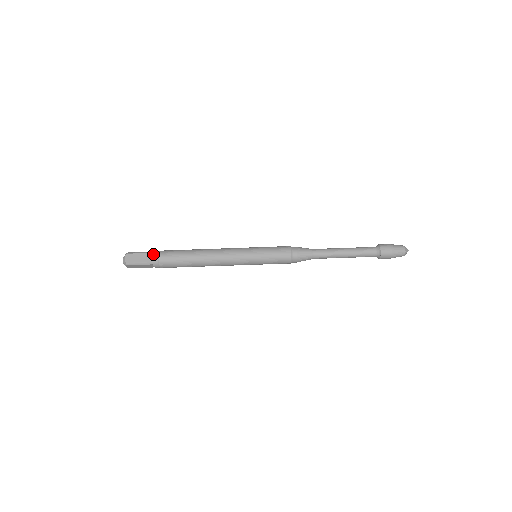
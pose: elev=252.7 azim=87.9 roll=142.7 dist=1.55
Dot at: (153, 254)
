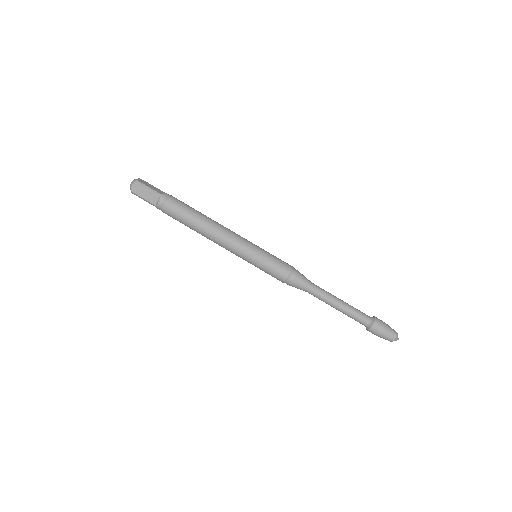
Dot at: occluded
